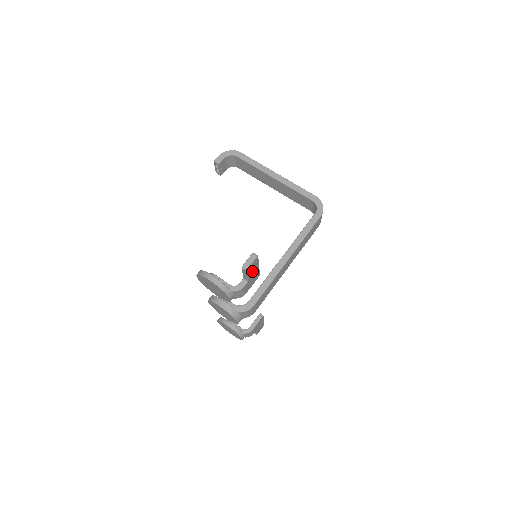
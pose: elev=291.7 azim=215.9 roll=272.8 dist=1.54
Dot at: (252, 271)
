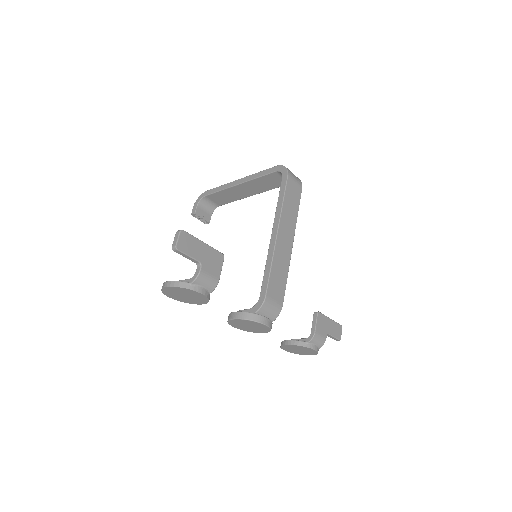
Dot at: (194, 250)
